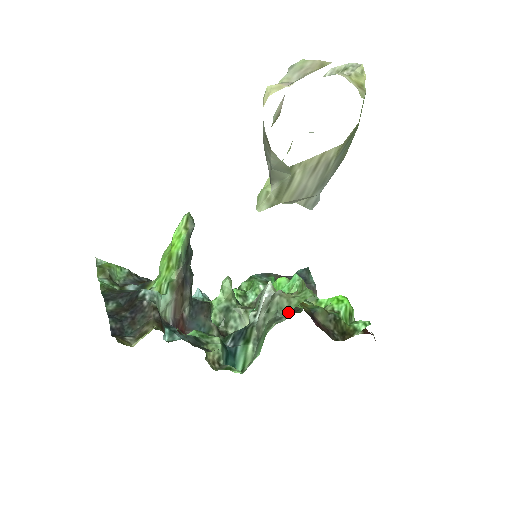
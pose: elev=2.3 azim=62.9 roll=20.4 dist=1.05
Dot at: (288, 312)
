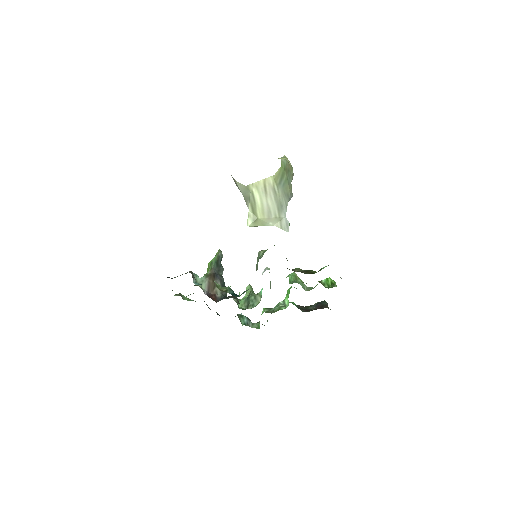
Dot at: occluded
